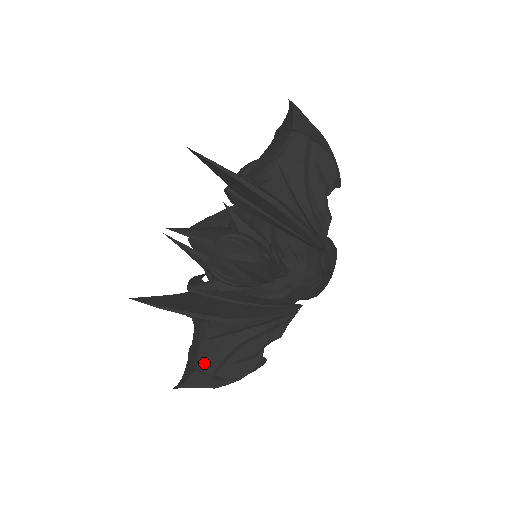
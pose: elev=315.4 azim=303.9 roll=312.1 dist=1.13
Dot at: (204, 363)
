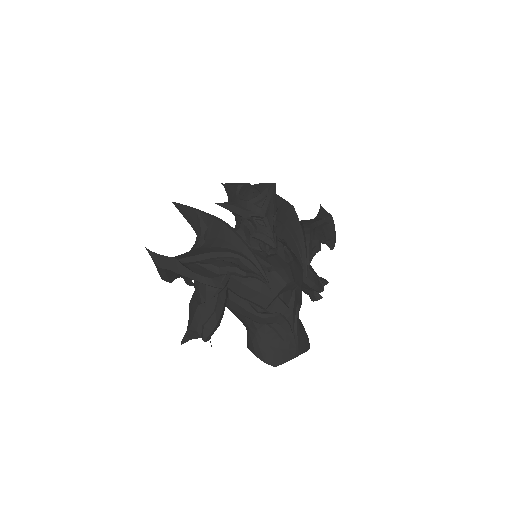
Dot at: (178, 256)
